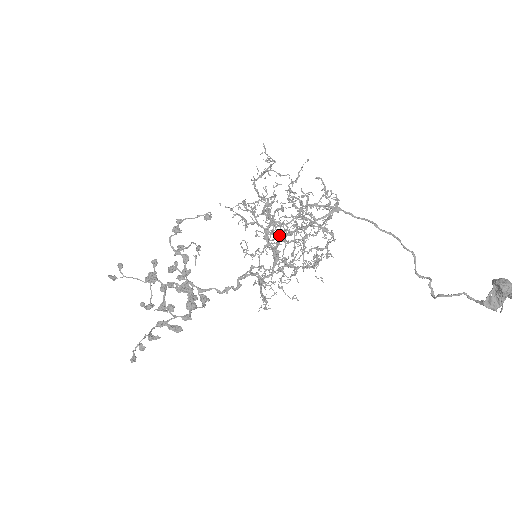
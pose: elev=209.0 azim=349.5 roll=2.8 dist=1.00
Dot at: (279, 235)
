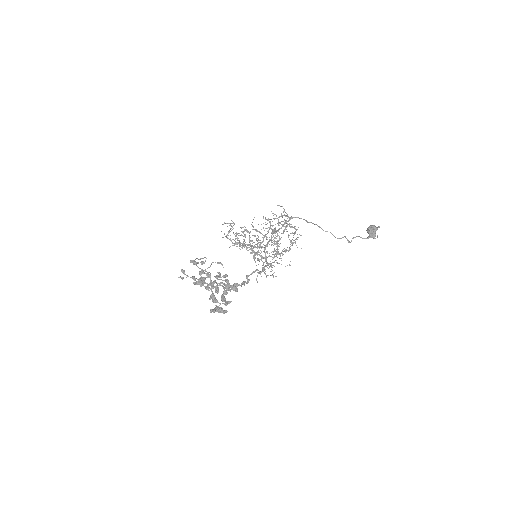
Dot at: (261, 246)
